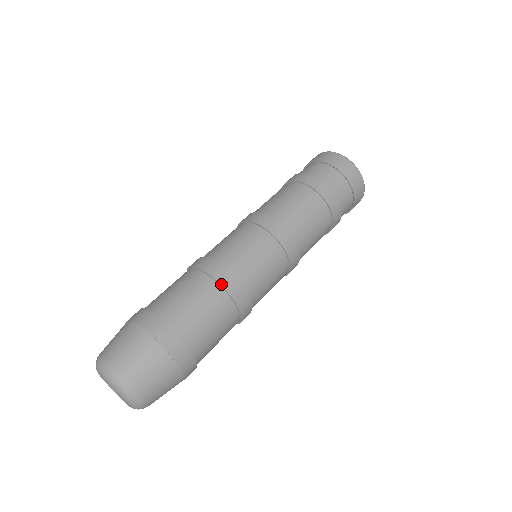
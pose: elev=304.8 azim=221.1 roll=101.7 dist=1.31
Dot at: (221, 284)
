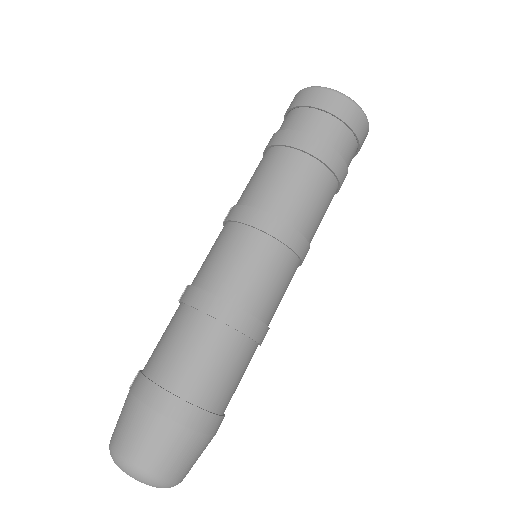
Dot at: (248, 335)
